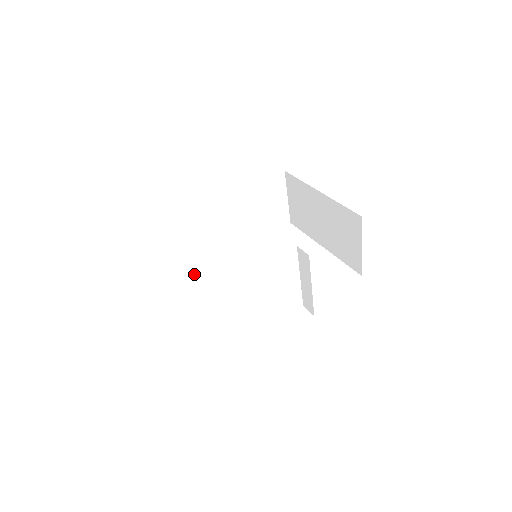
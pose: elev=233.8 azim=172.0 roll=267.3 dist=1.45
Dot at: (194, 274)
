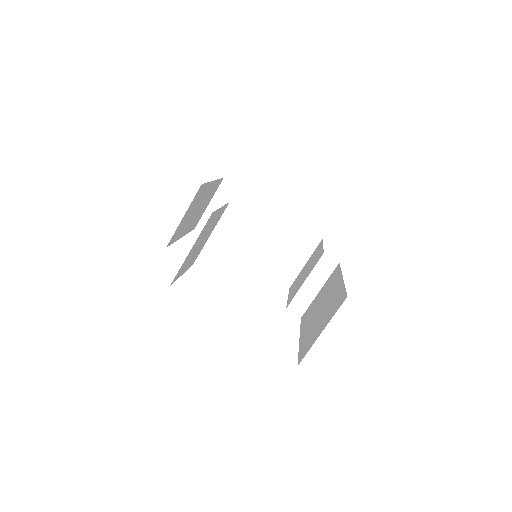
Dot at: (187, 265)
